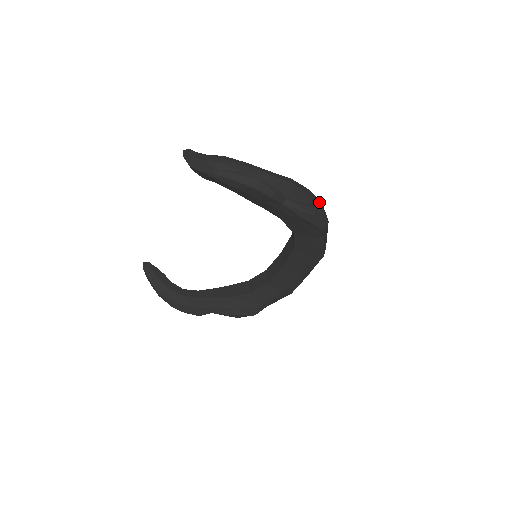
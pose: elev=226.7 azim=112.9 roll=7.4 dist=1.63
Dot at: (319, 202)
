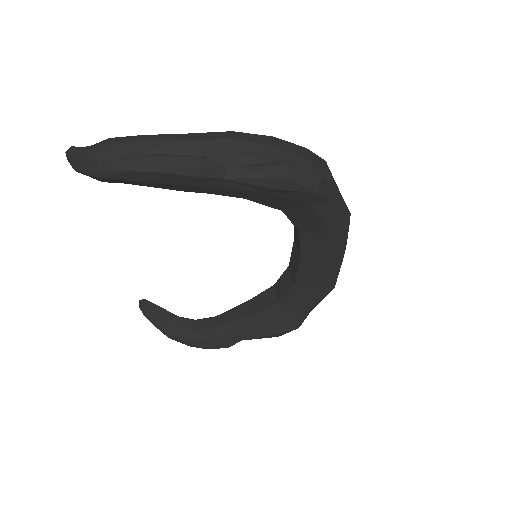
Dot at: (300, 149)
